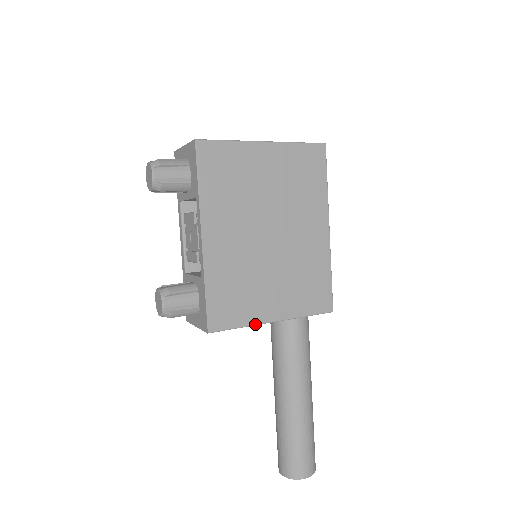
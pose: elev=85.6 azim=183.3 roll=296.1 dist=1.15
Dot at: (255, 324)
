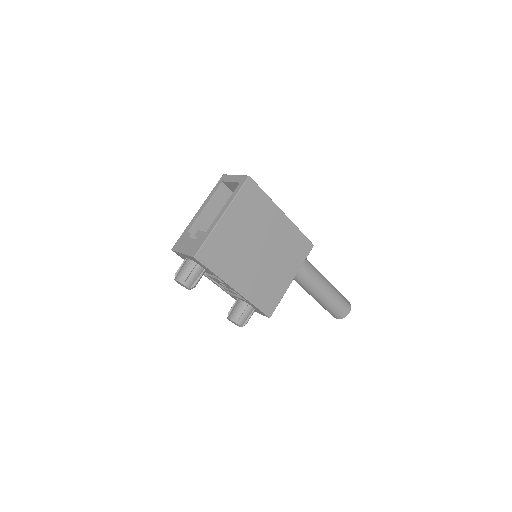
Dot at: (285, 292)
